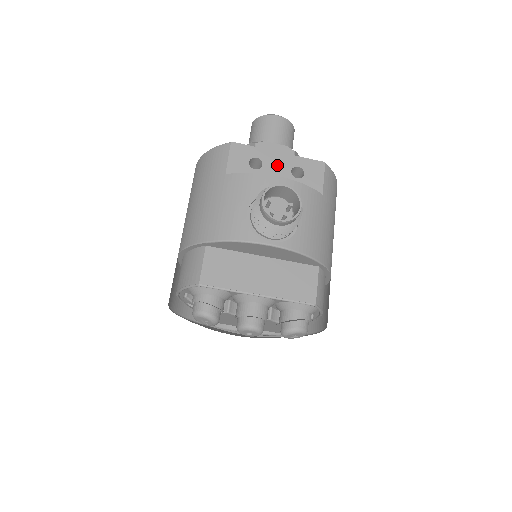
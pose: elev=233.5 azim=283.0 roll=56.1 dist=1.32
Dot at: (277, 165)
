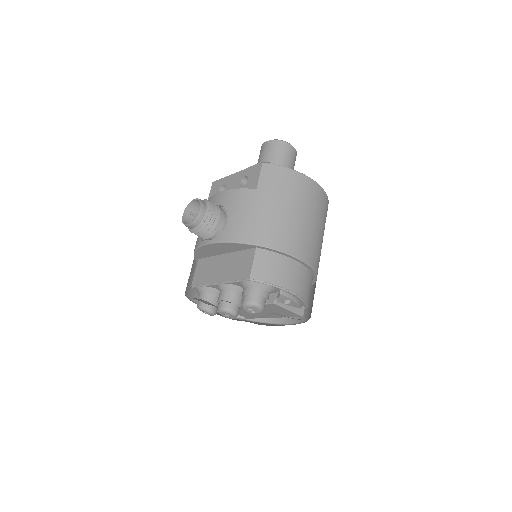
Dot at: (233, 183)
